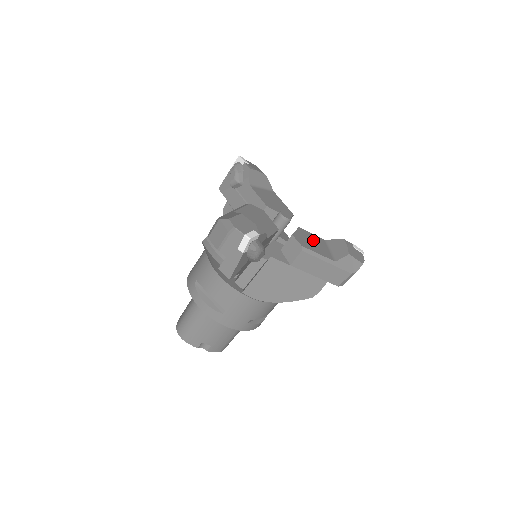
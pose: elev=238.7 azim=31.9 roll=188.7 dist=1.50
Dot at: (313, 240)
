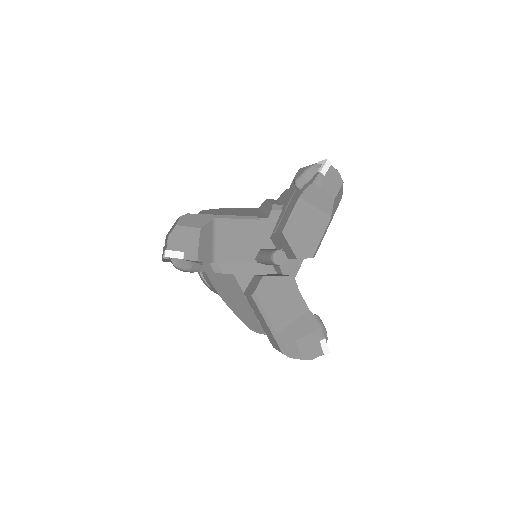
Dot at: (301, 226)
